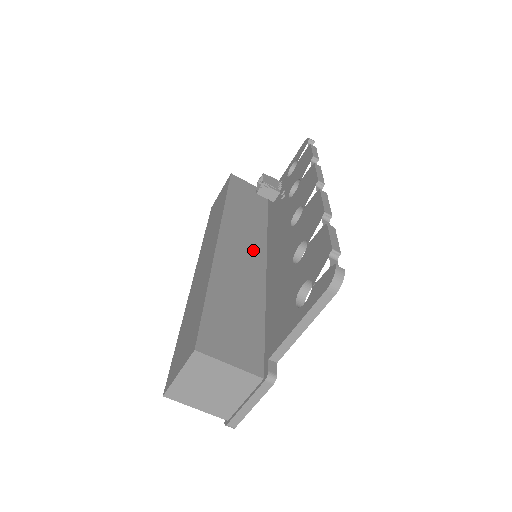
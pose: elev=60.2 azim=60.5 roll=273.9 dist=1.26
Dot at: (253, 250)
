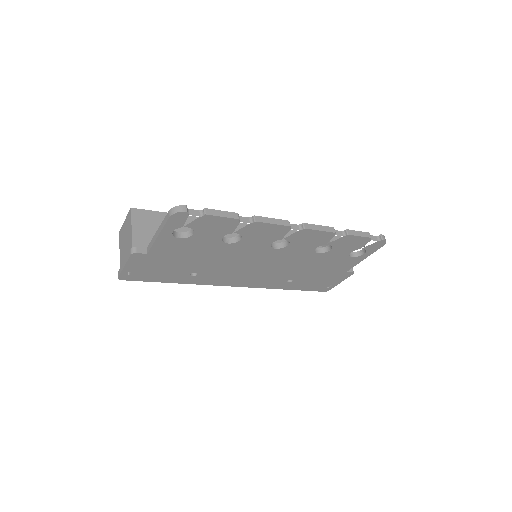
Dot at: occluded
